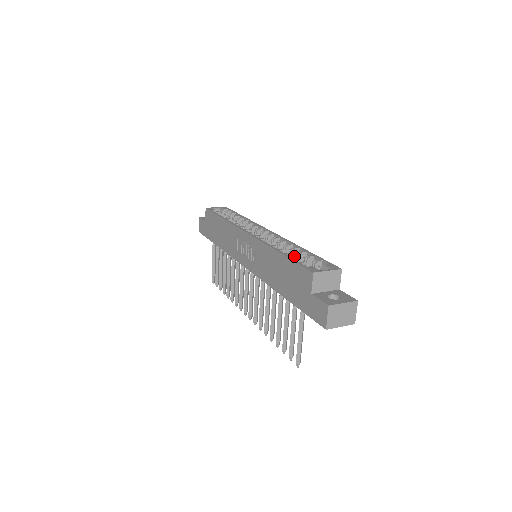
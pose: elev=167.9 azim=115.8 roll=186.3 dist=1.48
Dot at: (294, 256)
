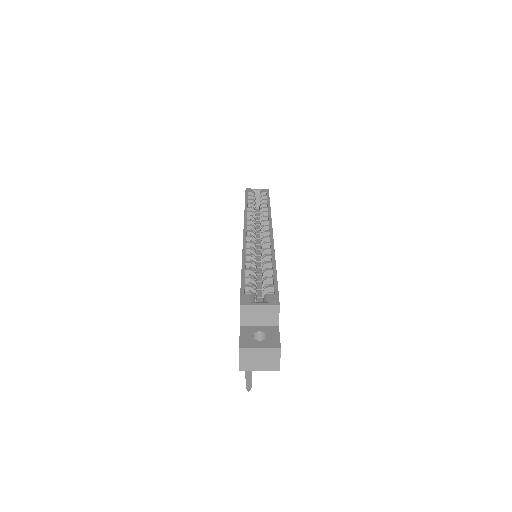
Dot at: occluded
